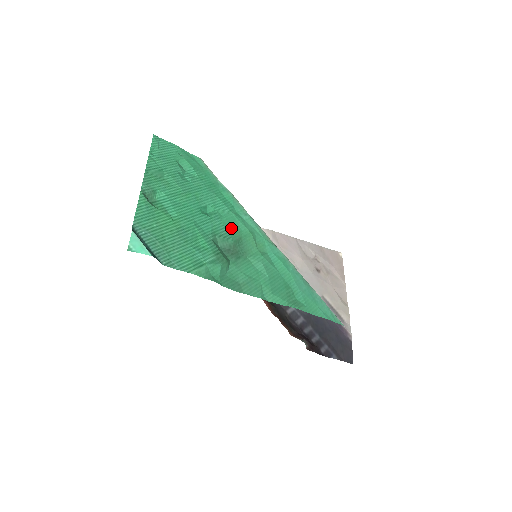
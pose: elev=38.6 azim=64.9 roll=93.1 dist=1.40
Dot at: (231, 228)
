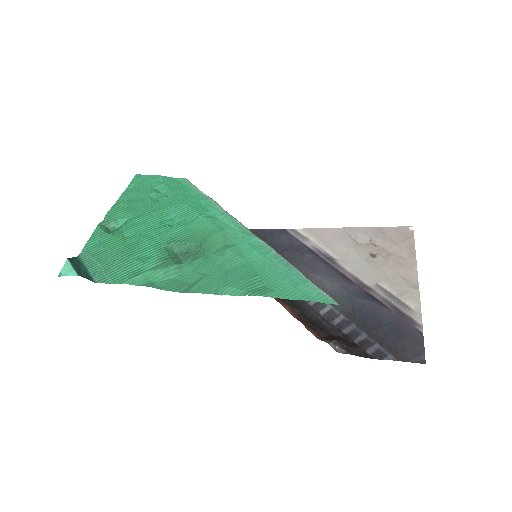
Dot at: (195, 231)
